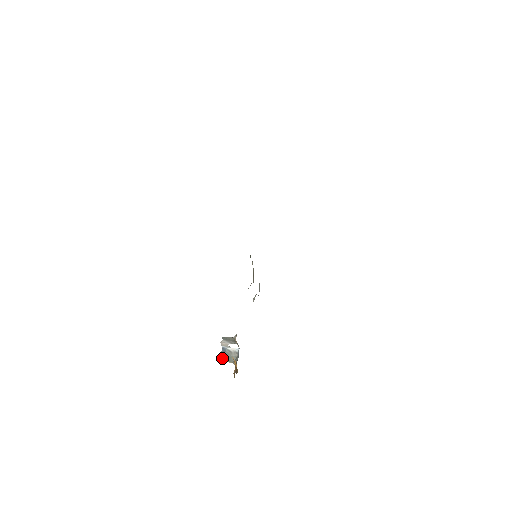
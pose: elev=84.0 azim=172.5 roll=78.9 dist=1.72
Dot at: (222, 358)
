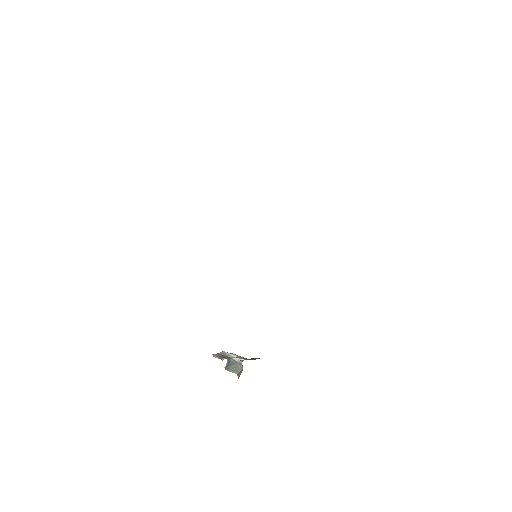
Dot at: (227, 366)
